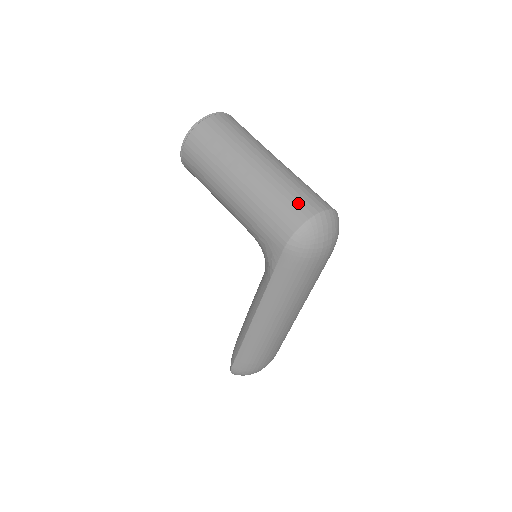
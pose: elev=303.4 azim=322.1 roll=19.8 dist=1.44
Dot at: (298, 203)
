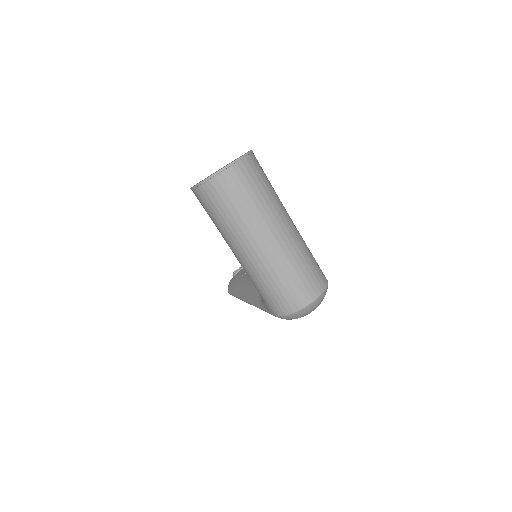
Dot at: (293, 293)
